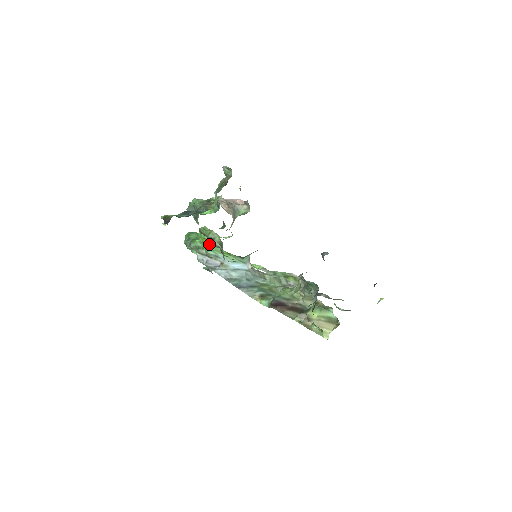
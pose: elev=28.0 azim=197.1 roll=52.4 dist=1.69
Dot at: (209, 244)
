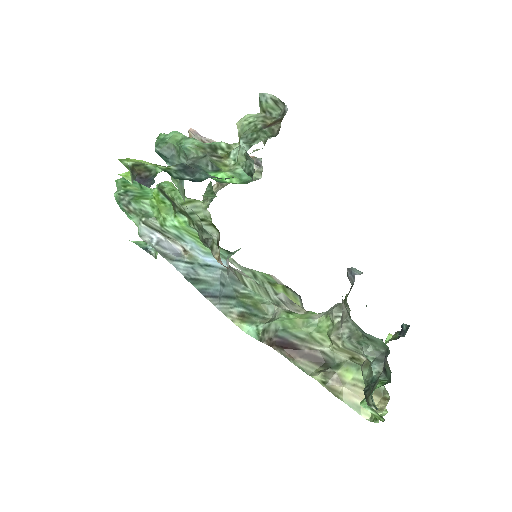
Dot at: (174, 216)
